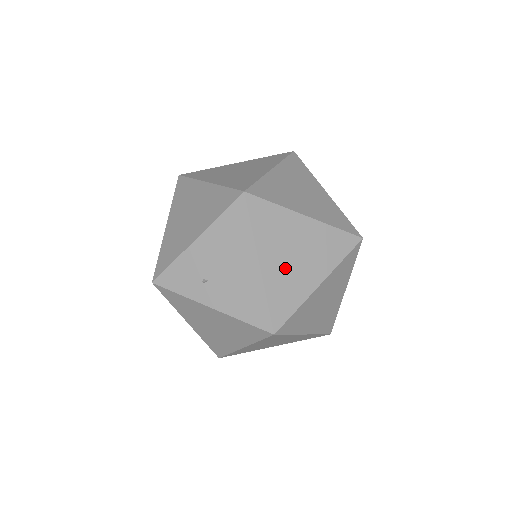
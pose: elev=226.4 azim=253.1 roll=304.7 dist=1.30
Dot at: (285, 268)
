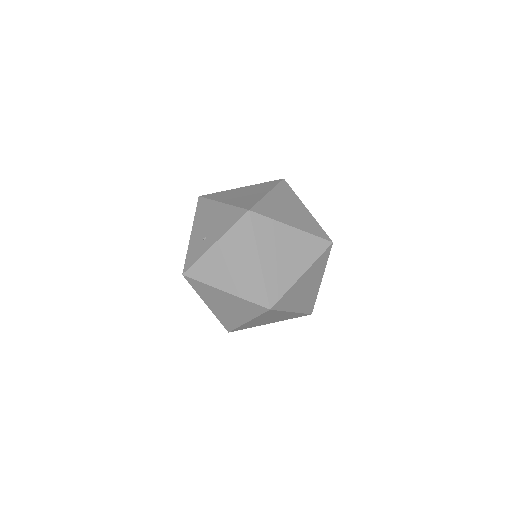
Dot at: (240, 198)
